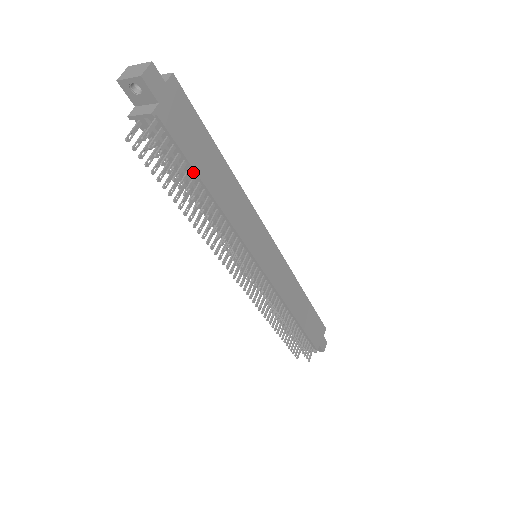
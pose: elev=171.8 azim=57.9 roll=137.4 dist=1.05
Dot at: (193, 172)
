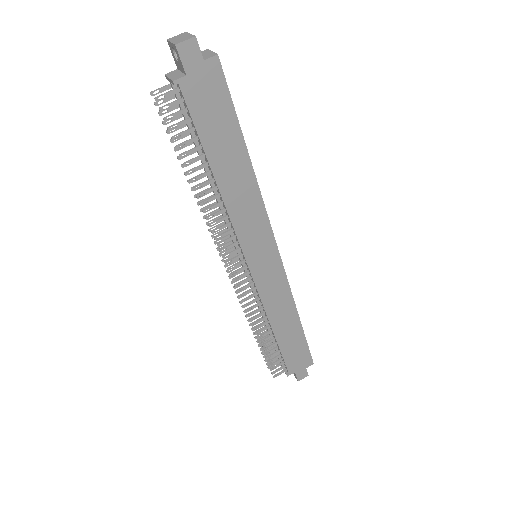
Dot at: (203, 150)
